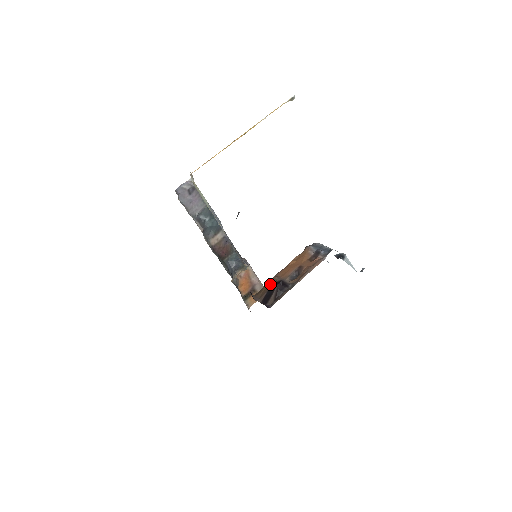
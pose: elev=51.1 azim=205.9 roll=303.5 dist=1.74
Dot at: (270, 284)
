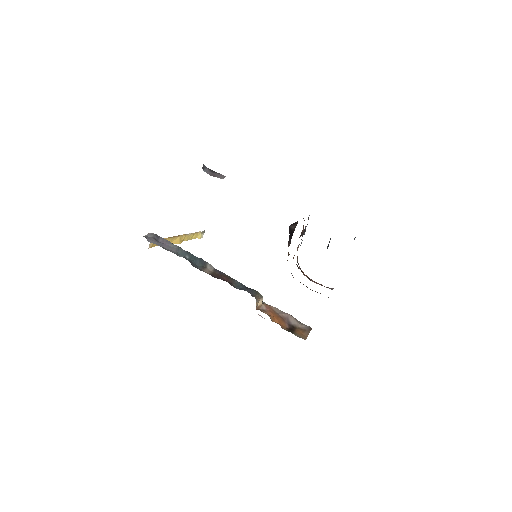
Dot at: occluded
